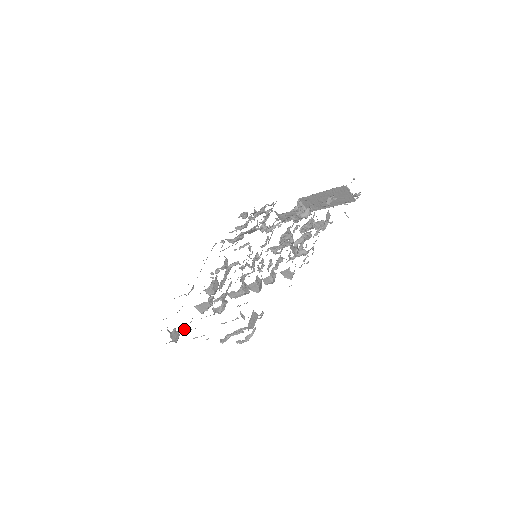
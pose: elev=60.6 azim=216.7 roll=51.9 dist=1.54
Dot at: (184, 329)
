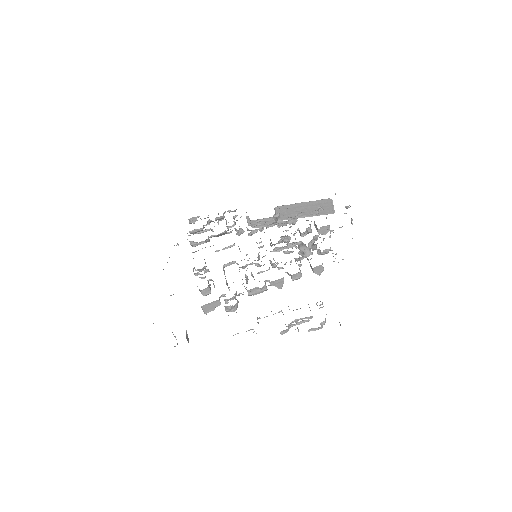
Dot at: occluded
